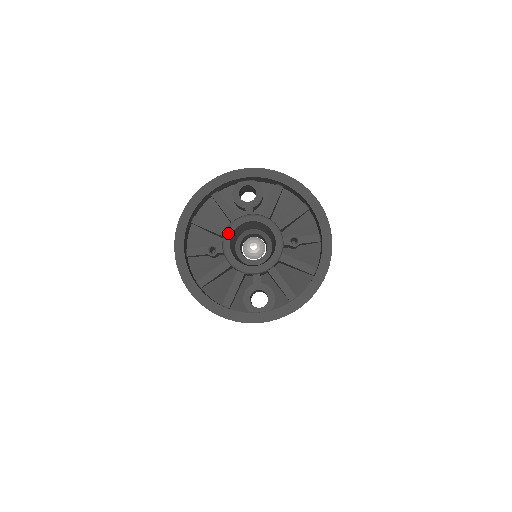
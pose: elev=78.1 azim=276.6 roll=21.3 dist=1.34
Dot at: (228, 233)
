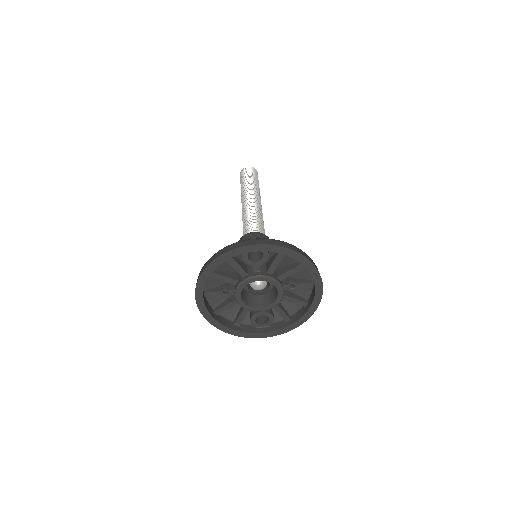
Dot at: (239, 289)
